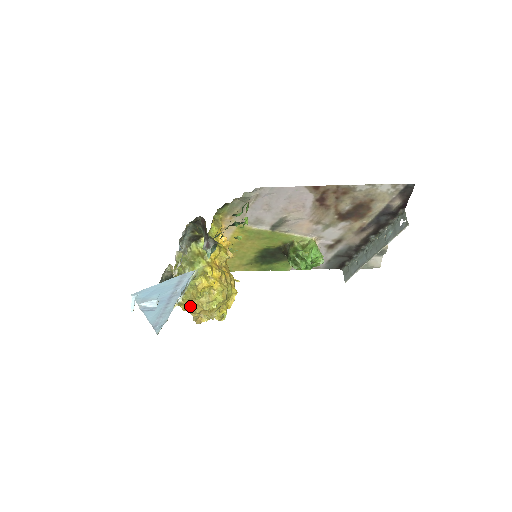
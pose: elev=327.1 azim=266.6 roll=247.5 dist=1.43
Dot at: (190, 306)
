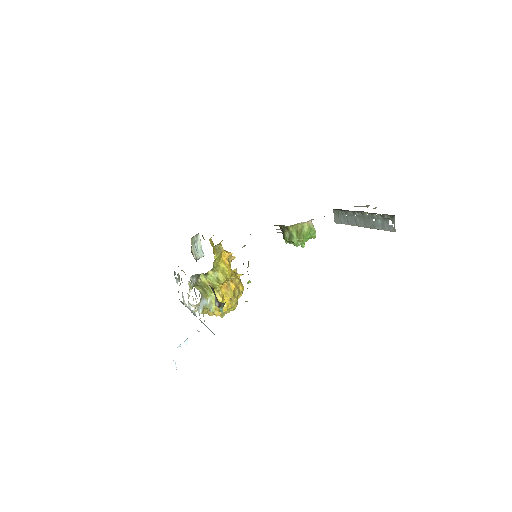
Dot at: occluded
